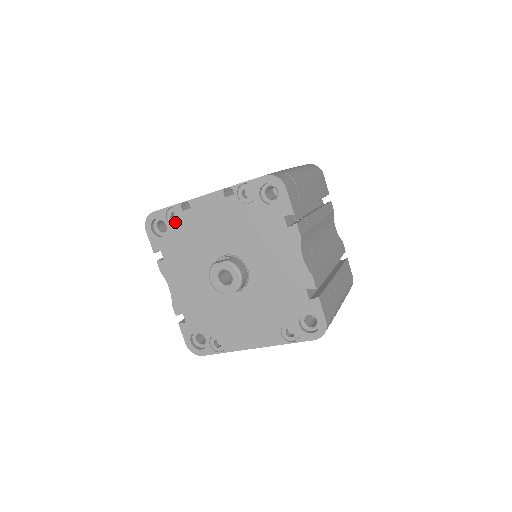
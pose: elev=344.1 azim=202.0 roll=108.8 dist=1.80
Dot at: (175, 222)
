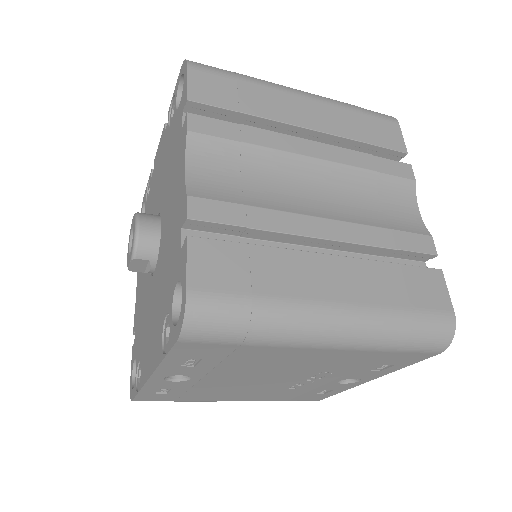
Dot at: occluded
